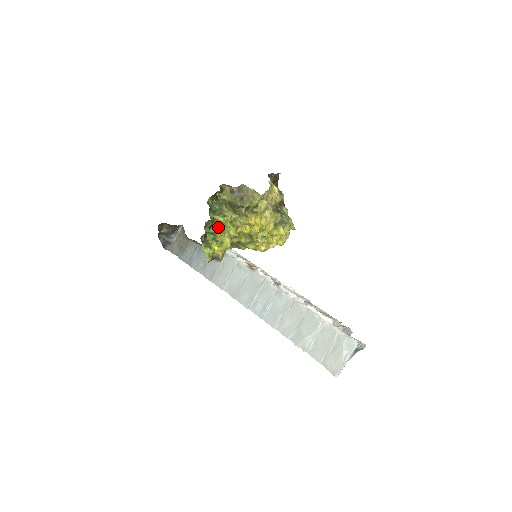
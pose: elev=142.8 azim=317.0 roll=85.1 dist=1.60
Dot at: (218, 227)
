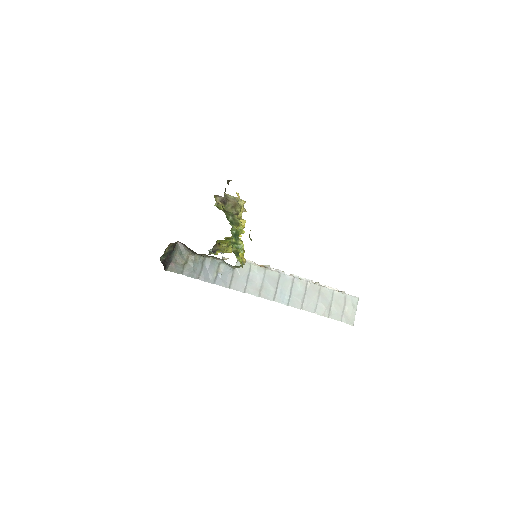
Dot at: (237, 236)
